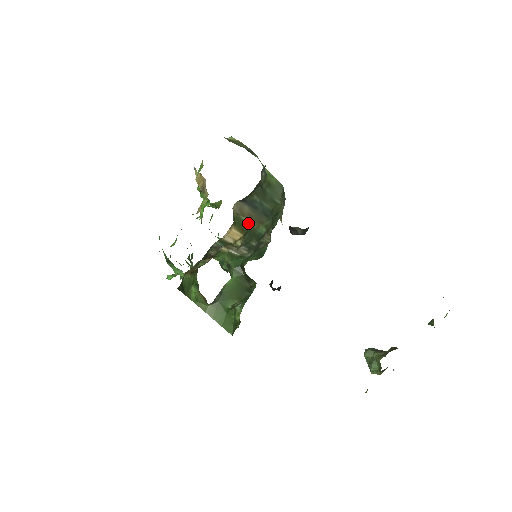
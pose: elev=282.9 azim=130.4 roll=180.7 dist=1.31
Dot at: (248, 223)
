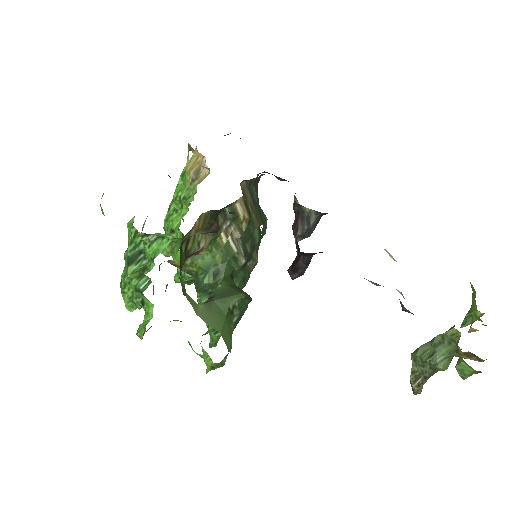
Dot at: (250, 212)
